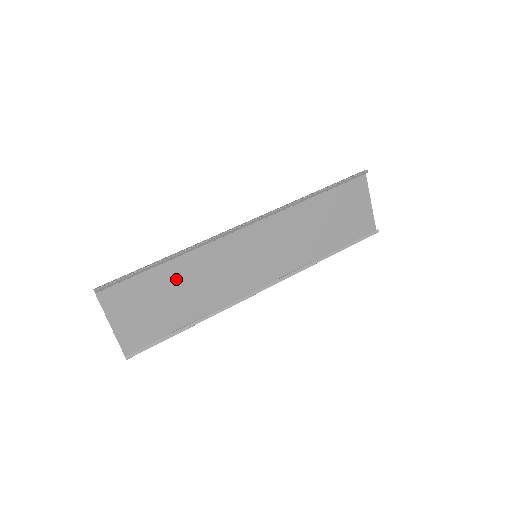
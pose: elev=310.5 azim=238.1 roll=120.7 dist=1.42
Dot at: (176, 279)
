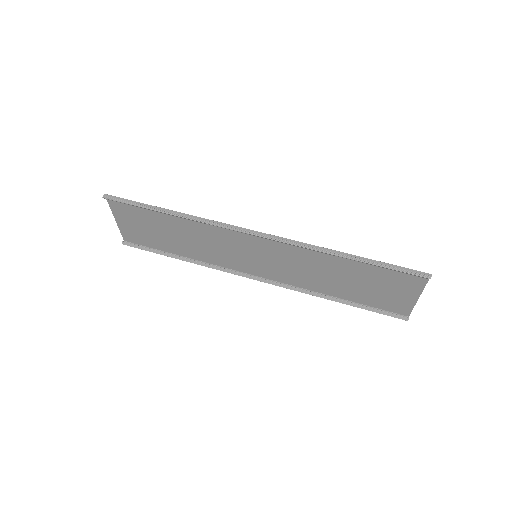
Dot at: (175, 226)
